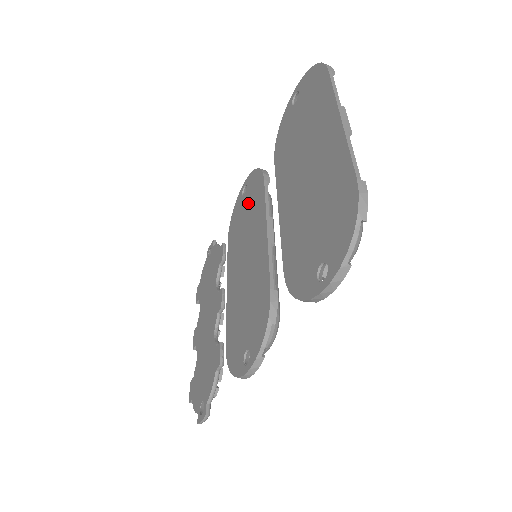
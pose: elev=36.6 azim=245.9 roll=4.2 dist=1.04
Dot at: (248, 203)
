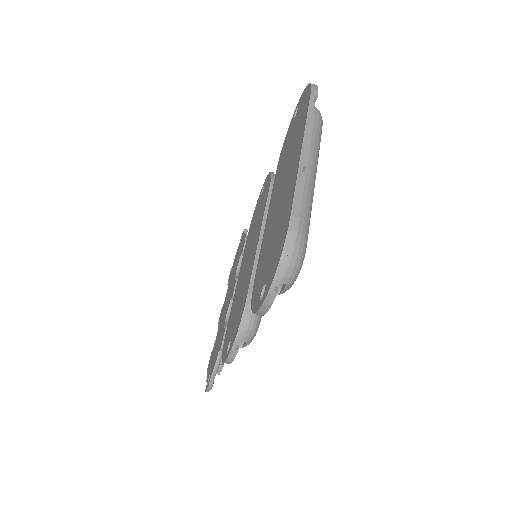
Dot at: (260, 204)
